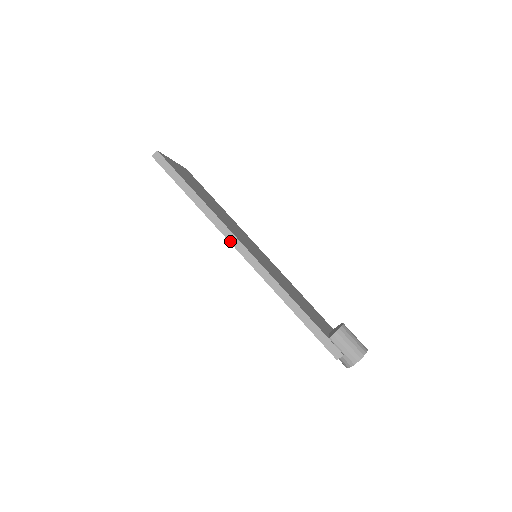
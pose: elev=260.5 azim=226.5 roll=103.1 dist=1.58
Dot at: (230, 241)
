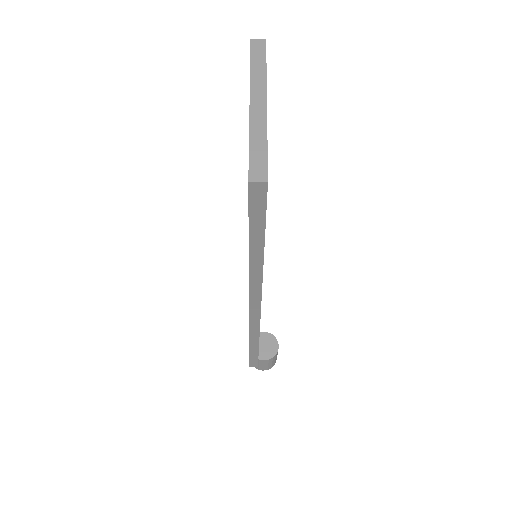
Dot at: (251, 300)
